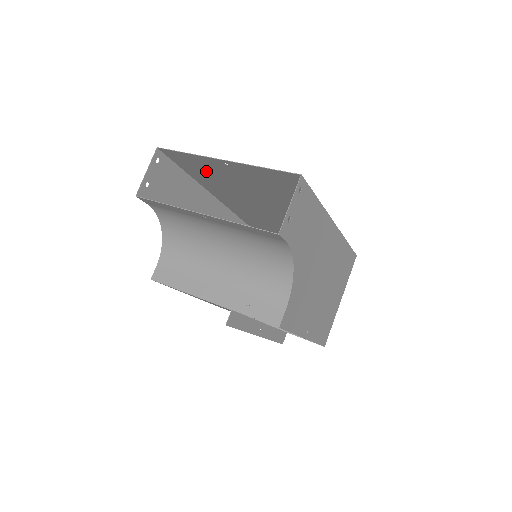
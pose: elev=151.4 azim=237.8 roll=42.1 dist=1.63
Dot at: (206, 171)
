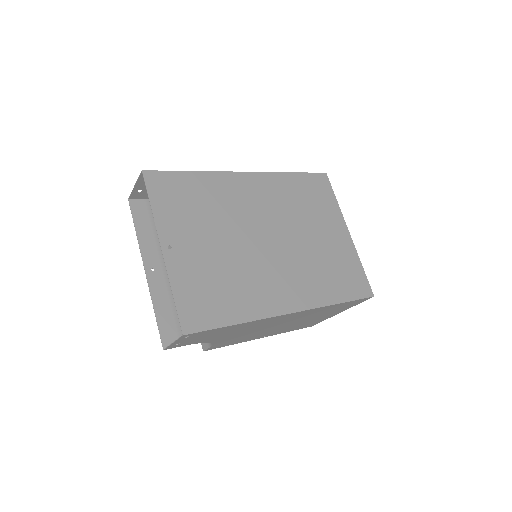
Dot at: (189, 205)
